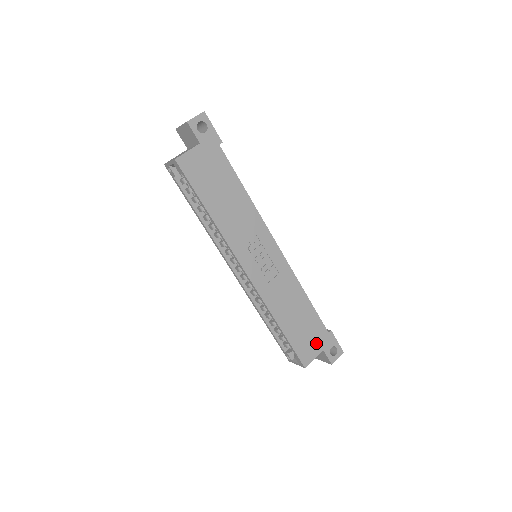
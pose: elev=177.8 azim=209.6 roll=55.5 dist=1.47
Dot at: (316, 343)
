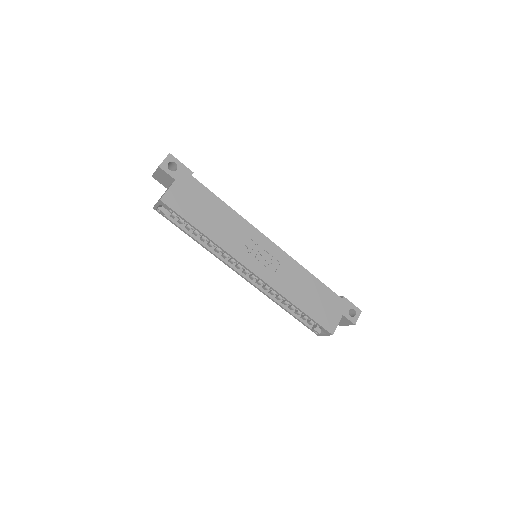
Dot at: (334, 311)
